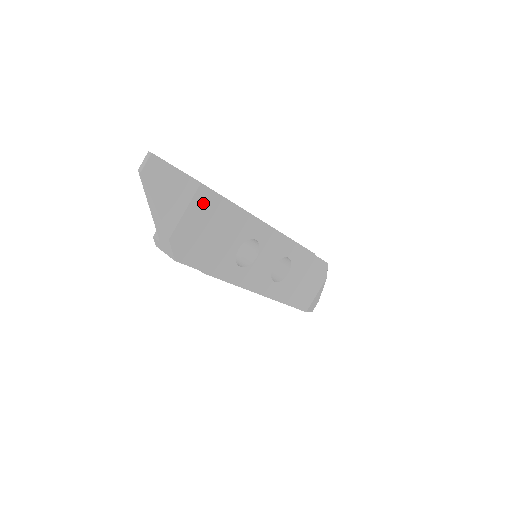
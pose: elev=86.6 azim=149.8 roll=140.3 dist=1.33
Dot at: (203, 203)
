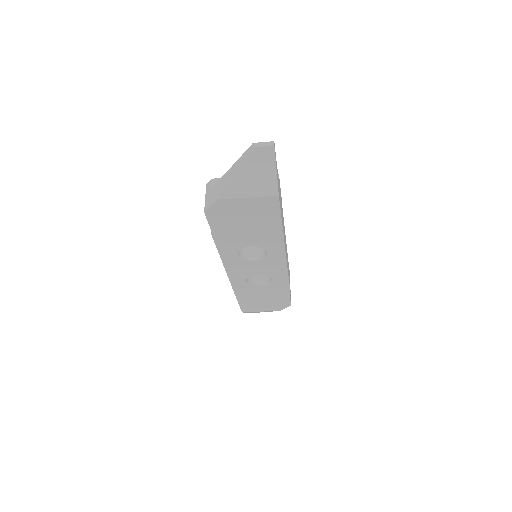
Dot at: (264, 205)
